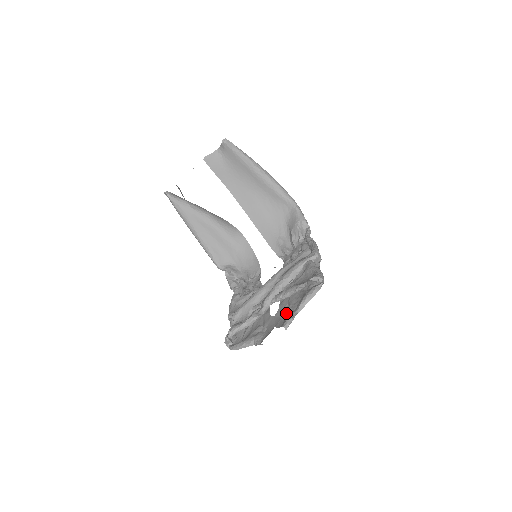
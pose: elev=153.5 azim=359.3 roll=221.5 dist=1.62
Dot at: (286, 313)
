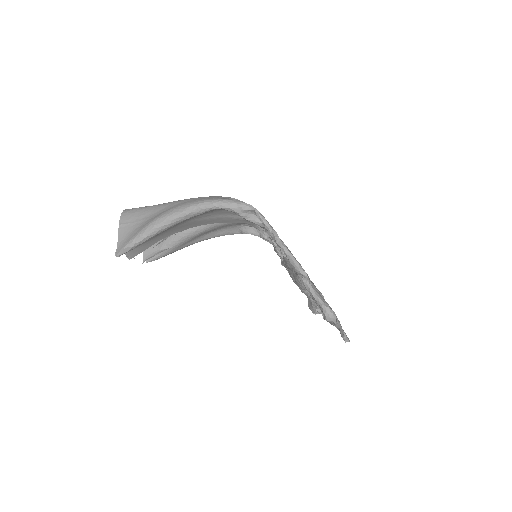
Dot at: occluded
